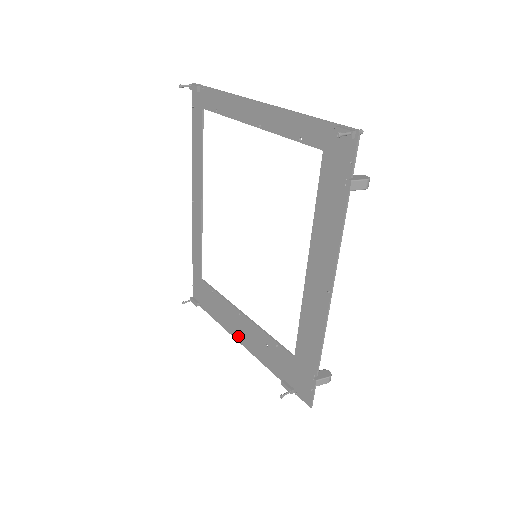
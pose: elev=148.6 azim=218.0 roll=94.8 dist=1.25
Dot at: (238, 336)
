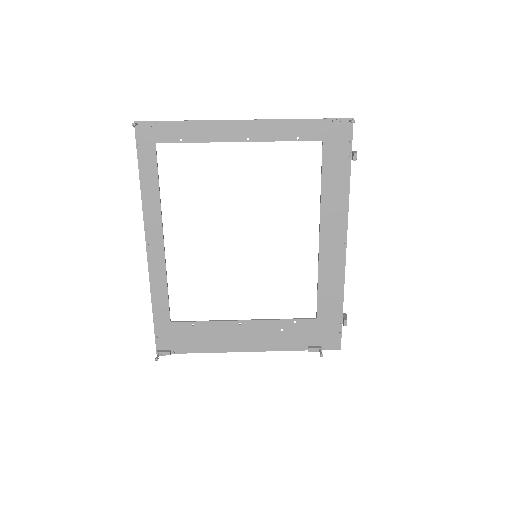
Dot at: (241, 347)
